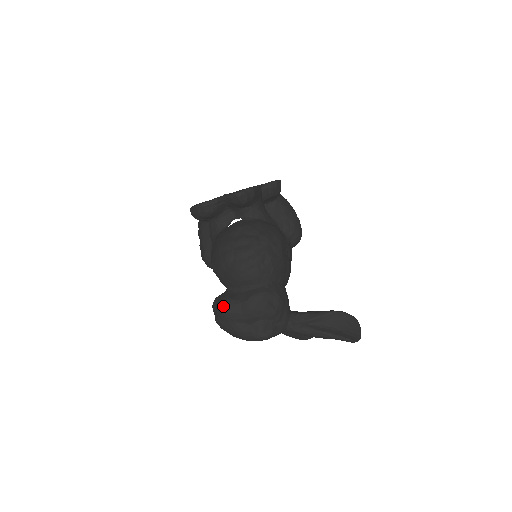
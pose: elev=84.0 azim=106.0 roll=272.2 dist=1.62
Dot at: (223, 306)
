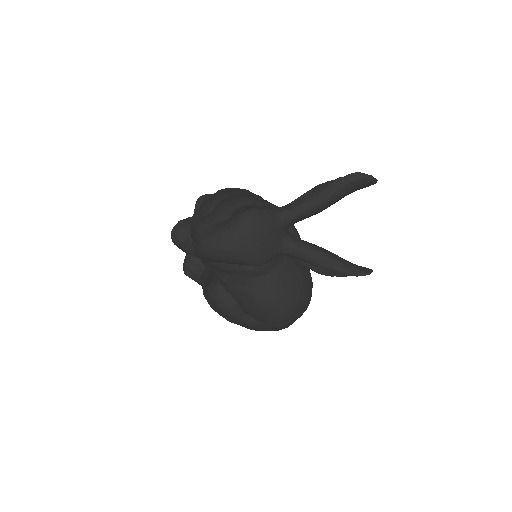
Dot at: occluded
